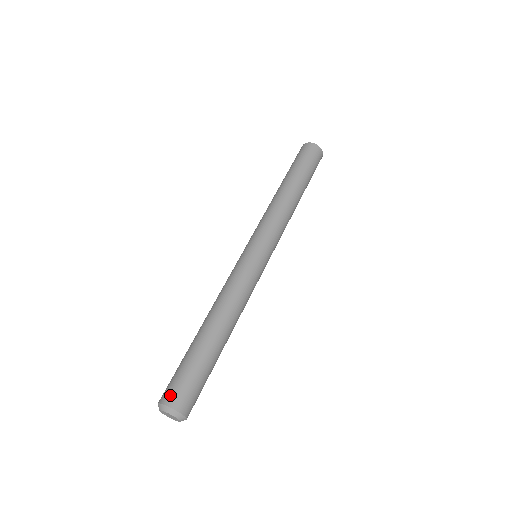
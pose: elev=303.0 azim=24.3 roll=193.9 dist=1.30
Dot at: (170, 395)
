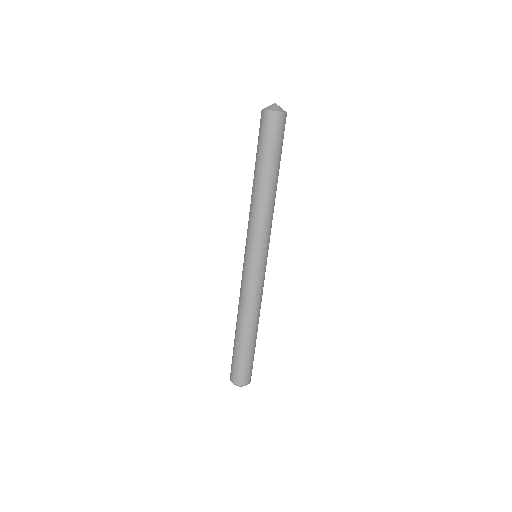
Dot at: (242, 380)
